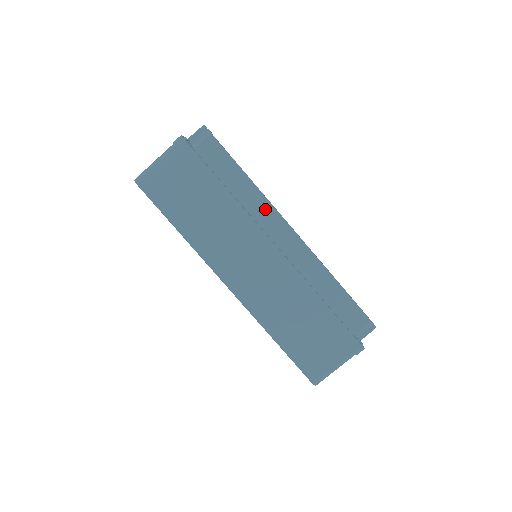
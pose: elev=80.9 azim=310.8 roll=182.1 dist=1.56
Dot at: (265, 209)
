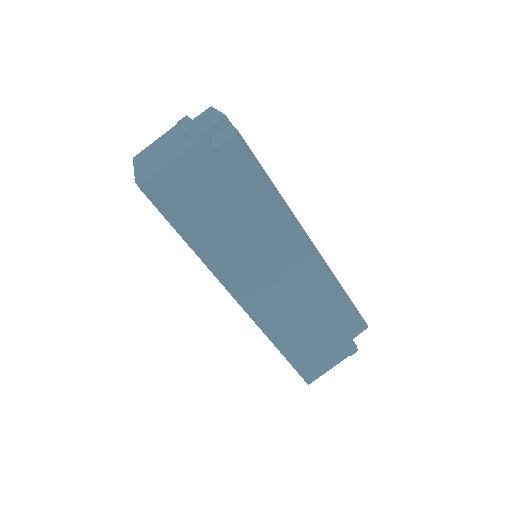
Dot at: (288, 222)
